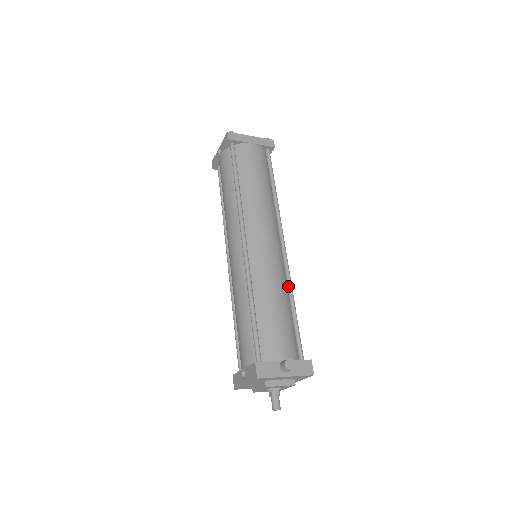
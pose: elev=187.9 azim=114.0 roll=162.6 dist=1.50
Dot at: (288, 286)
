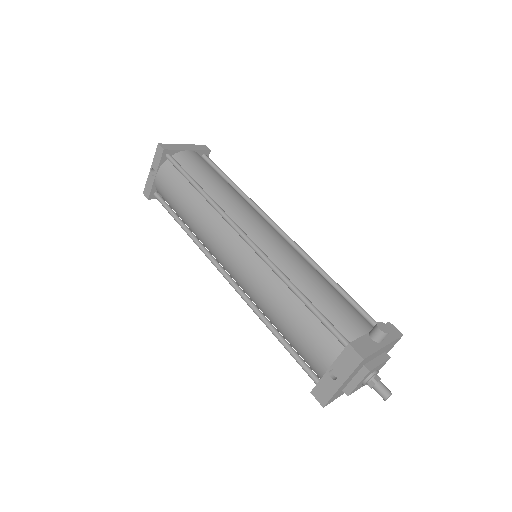
Dot at: (314, 265)
